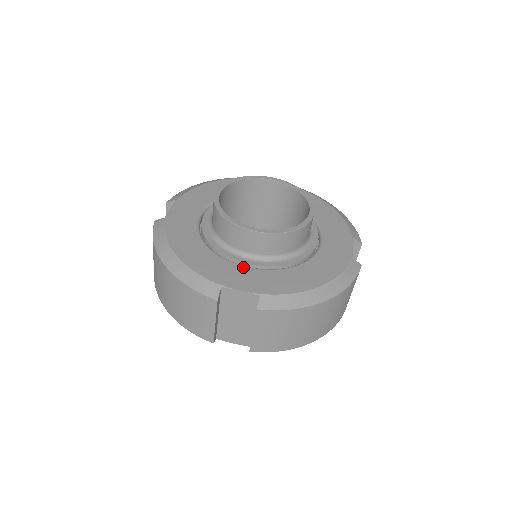
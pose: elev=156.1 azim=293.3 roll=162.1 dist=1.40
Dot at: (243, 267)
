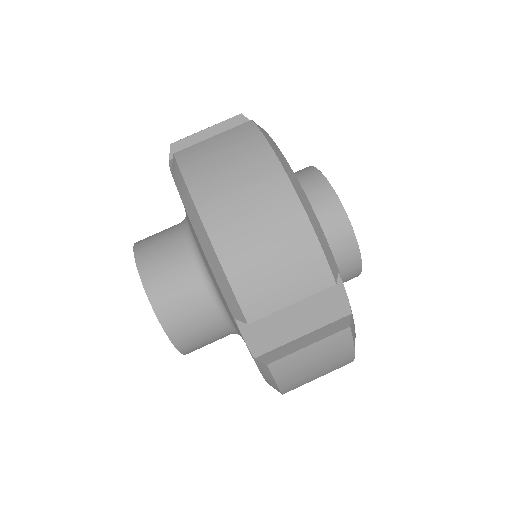
Dot at: occluded
